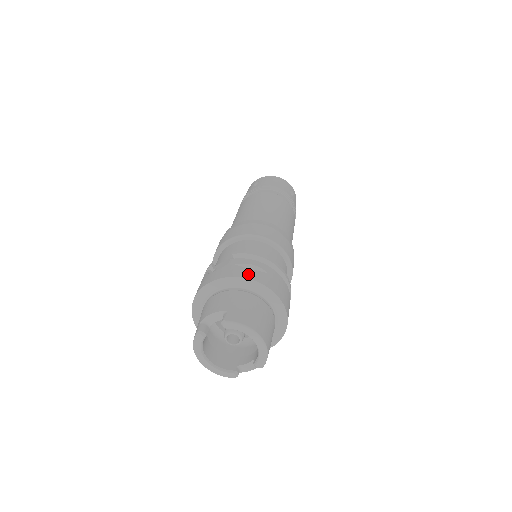
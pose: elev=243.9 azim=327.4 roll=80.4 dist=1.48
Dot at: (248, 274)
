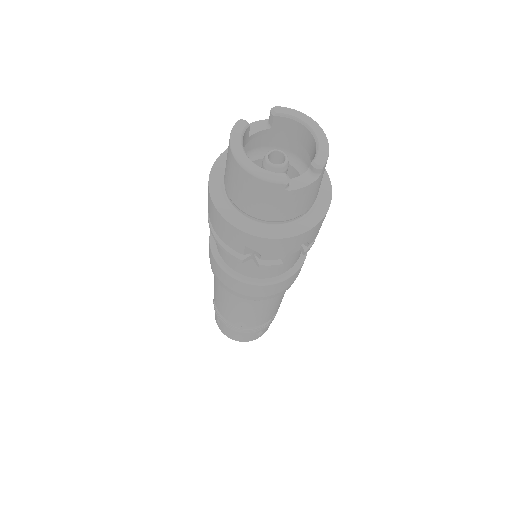
Dot at: occluded
